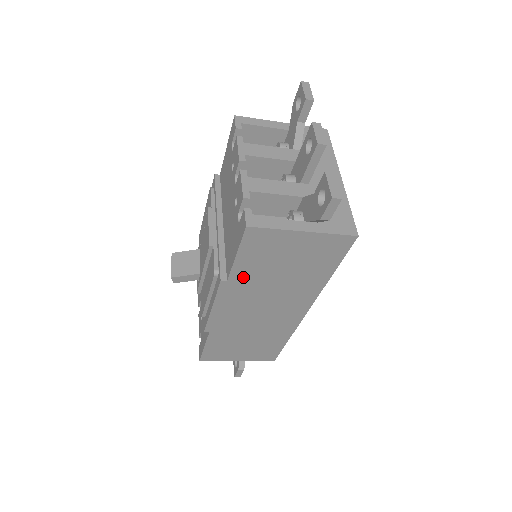
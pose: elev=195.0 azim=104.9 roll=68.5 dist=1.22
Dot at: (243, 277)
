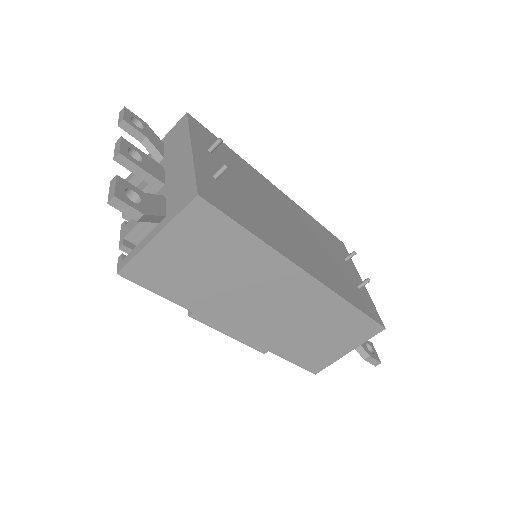
Dot at: (196, 300)
